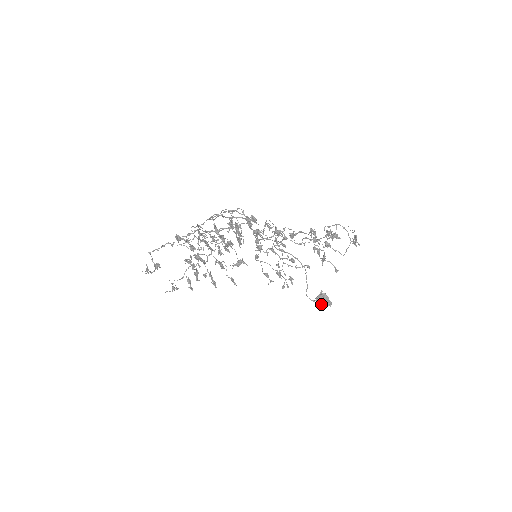
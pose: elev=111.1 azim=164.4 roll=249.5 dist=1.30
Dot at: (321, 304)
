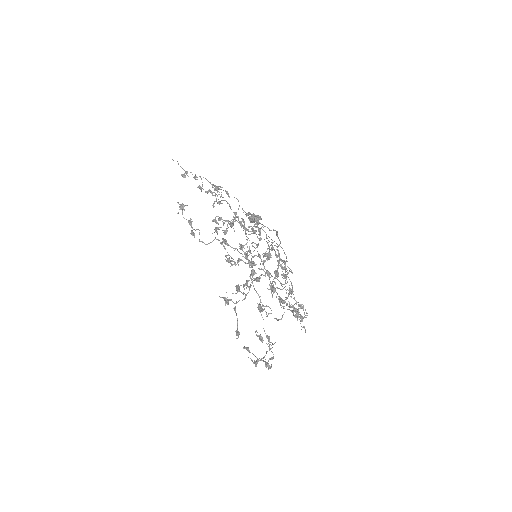
Dot at: (250, 221)
